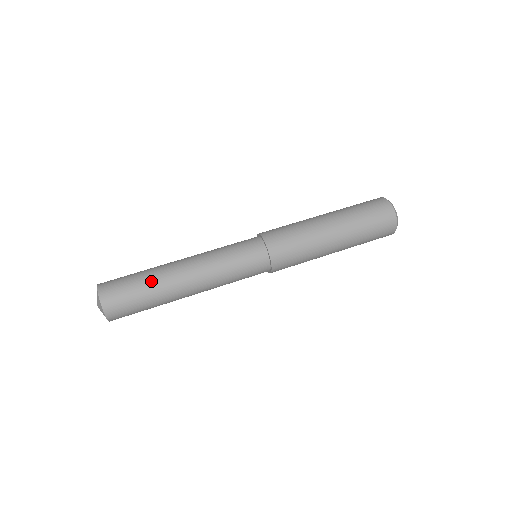
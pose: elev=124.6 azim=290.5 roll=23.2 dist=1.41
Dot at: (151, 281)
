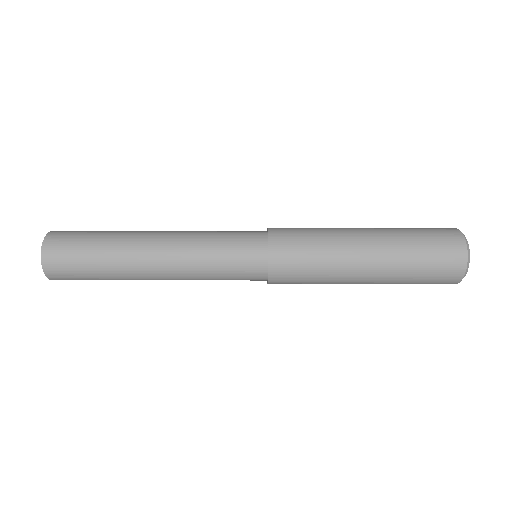
Dot at: (108, 262)
